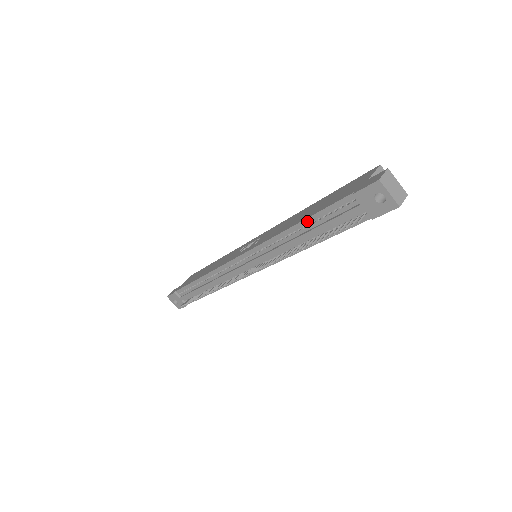
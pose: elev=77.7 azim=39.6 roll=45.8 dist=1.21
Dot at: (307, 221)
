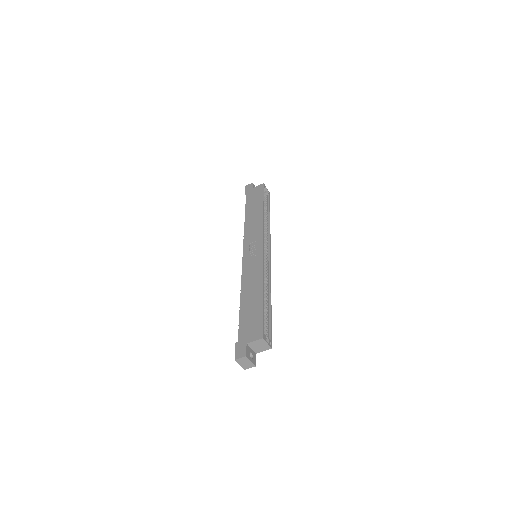
Dot at: (240, 309)
